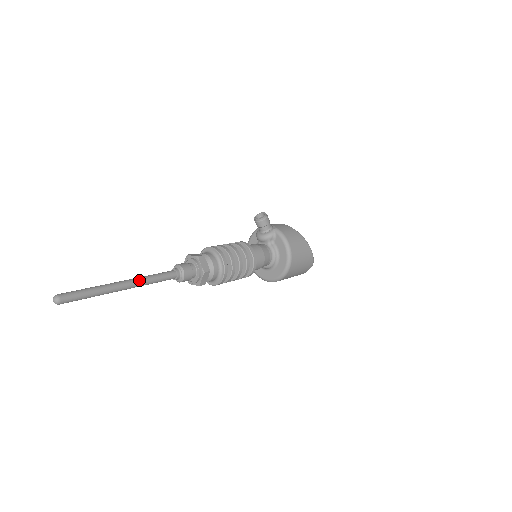
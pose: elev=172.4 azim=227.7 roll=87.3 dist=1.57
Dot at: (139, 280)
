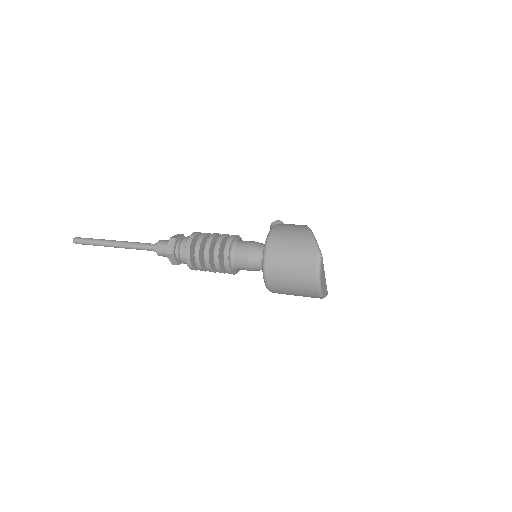
Dot at: (126, 241)
